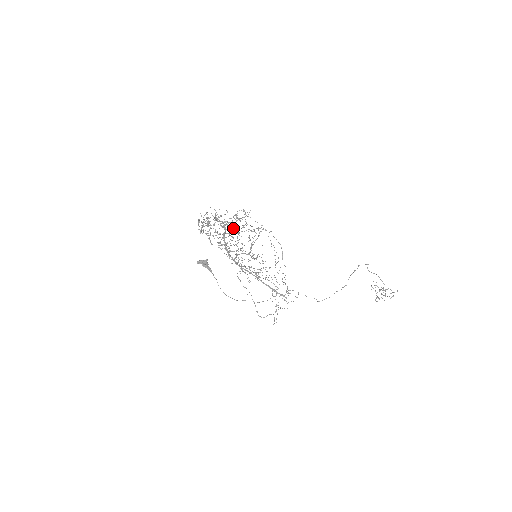
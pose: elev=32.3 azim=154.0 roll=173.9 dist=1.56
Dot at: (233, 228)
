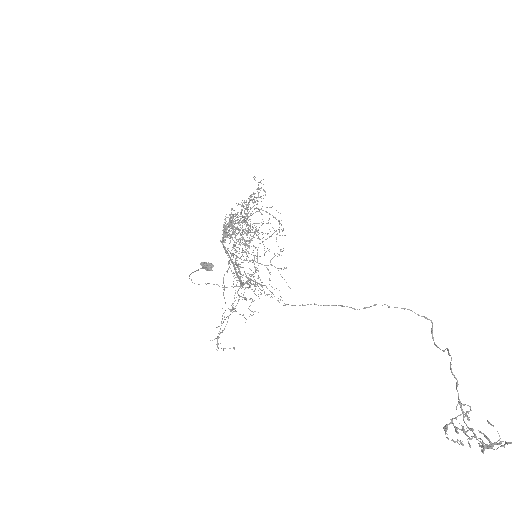
Dot at: (259, 239)
